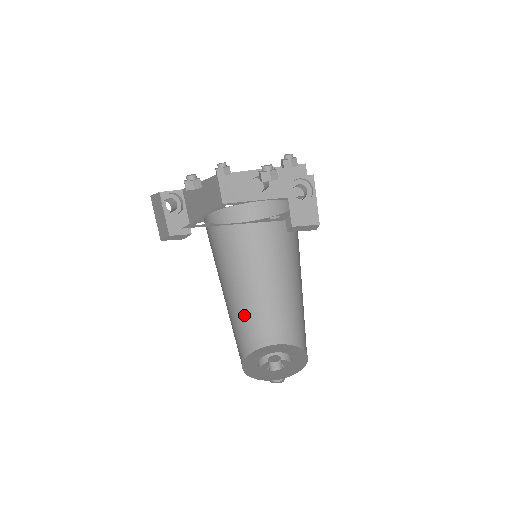
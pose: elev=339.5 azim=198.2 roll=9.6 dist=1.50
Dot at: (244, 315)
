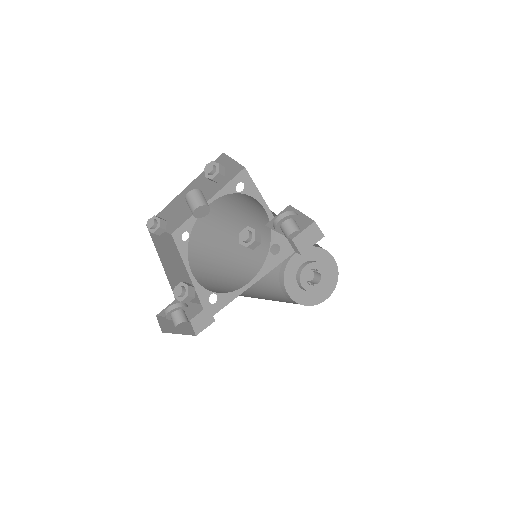
Dot at: occluded
